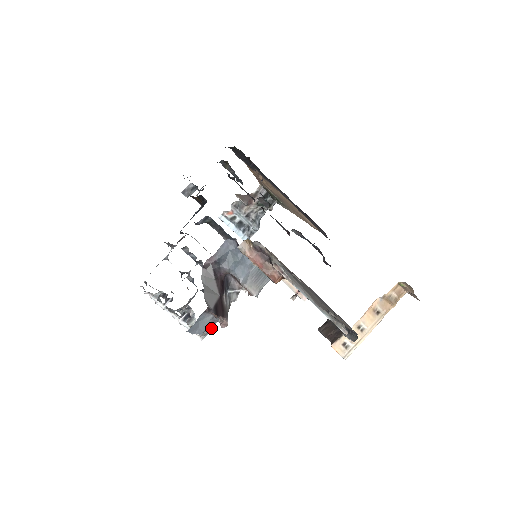
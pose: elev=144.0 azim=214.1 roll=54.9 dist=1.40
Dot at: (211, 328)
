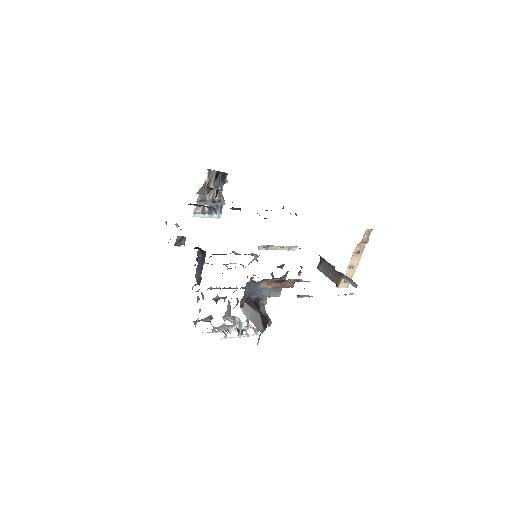
Dot at: occluded
